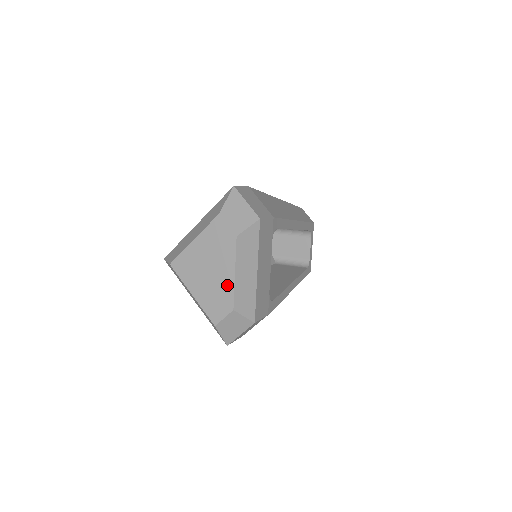
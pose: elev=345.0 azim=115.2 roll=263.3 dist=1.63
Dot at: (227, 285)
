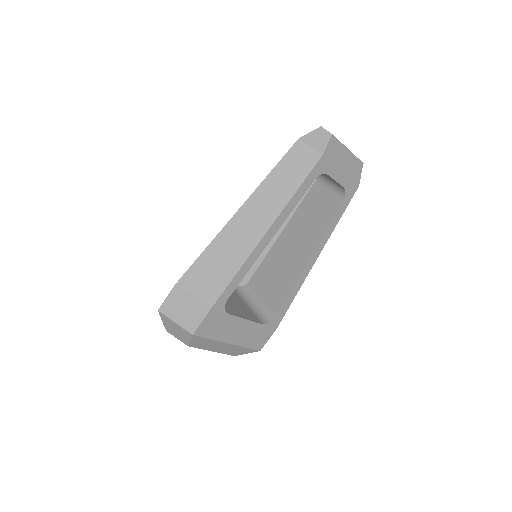
Dot at: occluded
